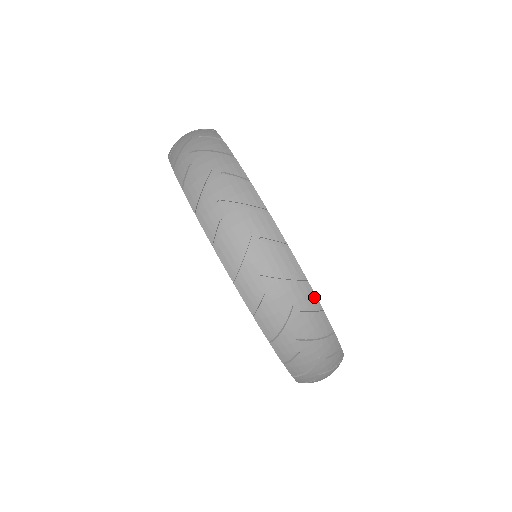
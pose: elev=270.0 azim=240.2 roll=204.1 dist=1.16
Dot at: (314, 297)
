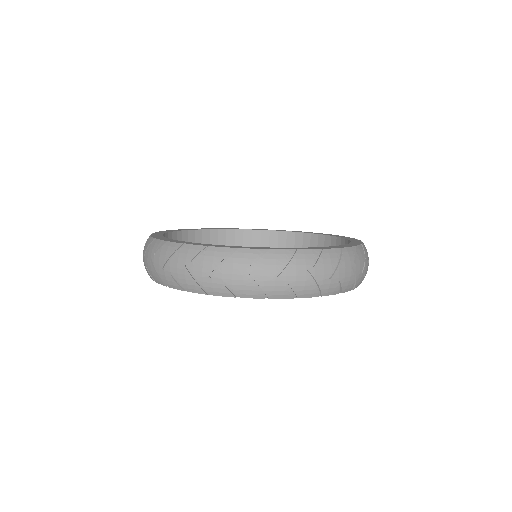
Dot at: (196, 247)
